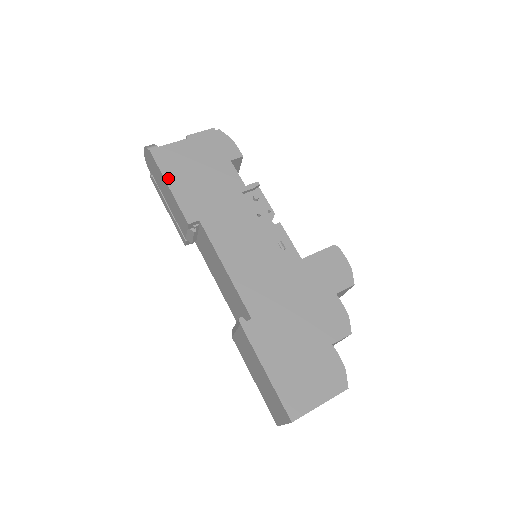
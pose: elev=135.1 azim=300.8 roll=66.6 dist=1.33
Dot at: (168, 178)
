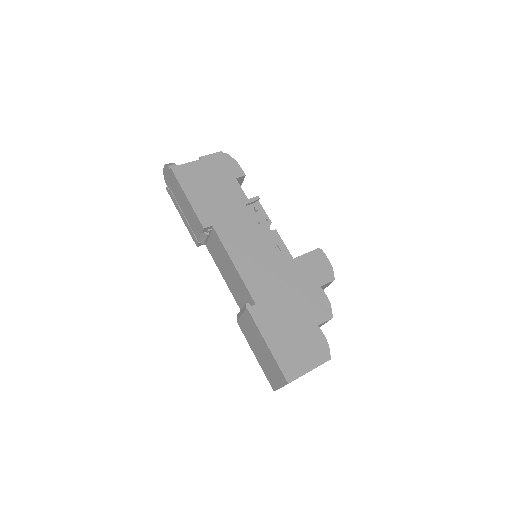
Dot at: (186, 191)
